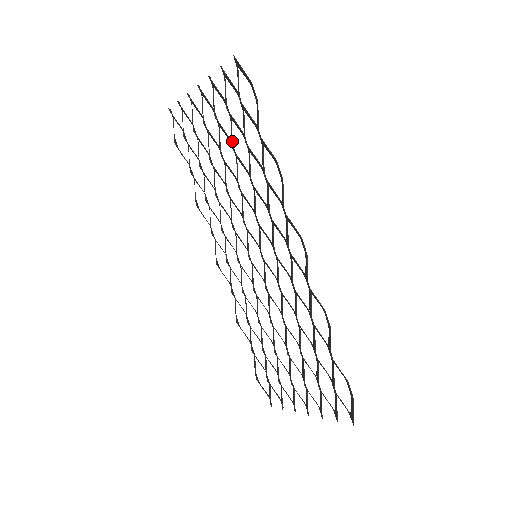
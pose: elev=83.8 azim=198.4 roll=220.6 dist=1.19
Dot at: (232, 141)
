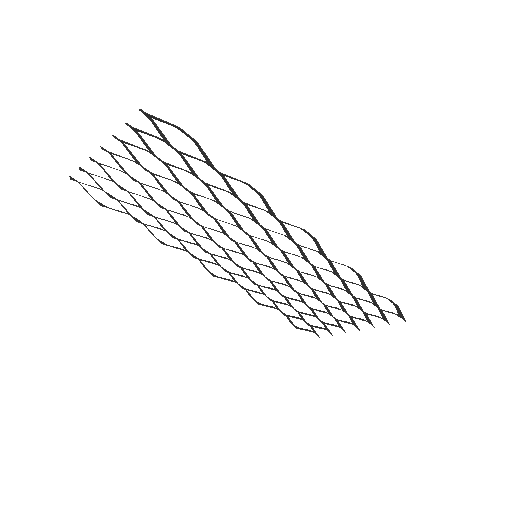
Dot at: (181, 184)
